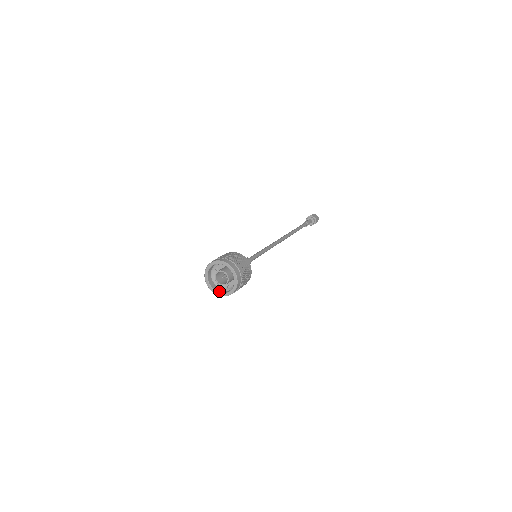
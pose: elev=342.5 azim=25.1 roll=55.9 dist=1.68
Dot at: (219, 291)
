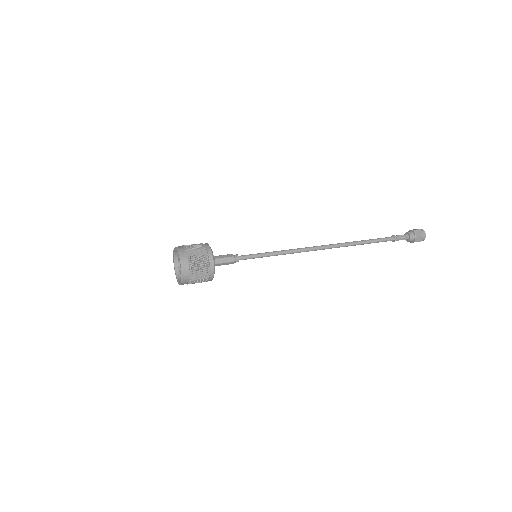
Dot at: (178, 275)
